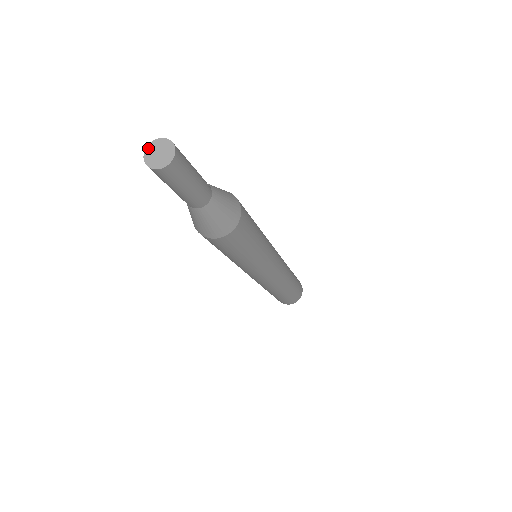
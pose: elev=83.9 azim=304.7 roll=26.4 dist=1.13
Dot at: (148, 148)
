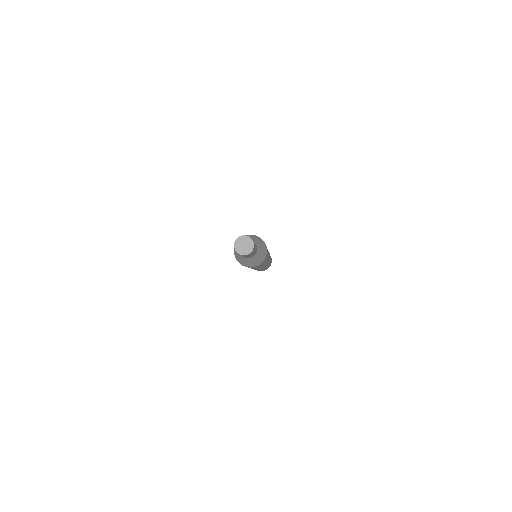
Dot at: (240, 238)
